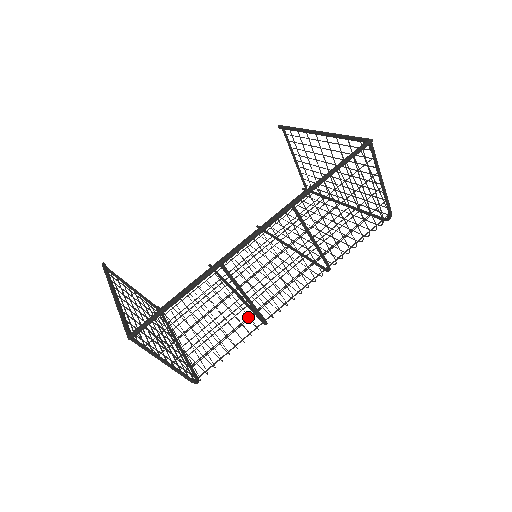
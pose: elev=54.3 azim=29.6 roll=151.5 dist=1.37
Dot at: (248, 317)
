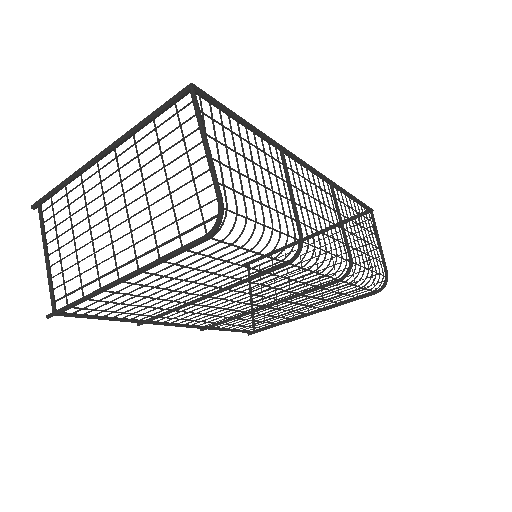
Dot at: (290, 217)
